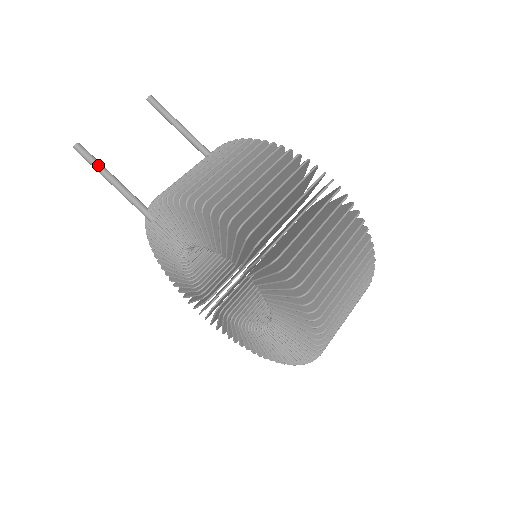
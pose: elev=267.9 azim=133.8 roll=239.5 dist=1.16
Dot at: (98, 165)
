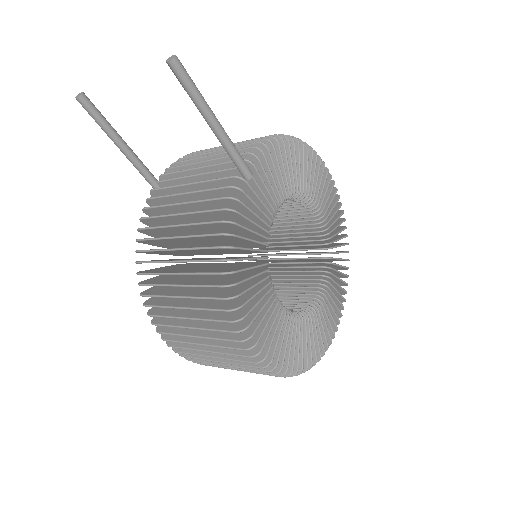
Dot at: (103, 129)
